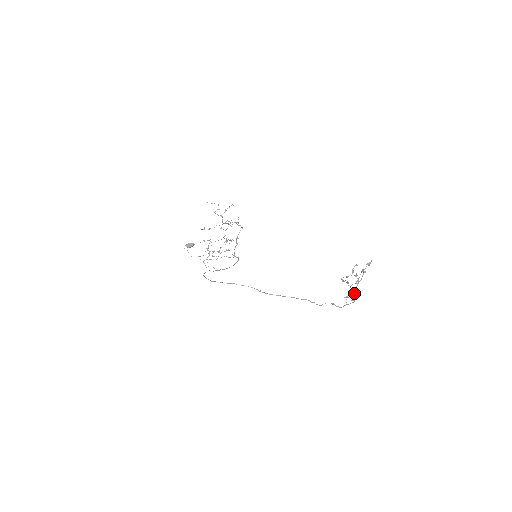
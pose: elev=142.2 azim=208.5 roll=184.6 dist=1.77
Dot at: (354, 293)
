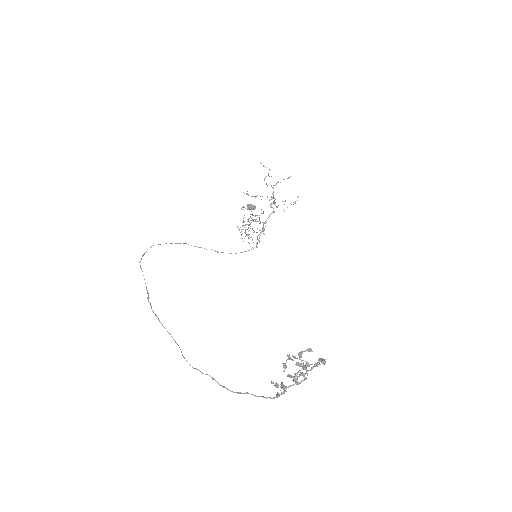
Dot at: (283, 386)
